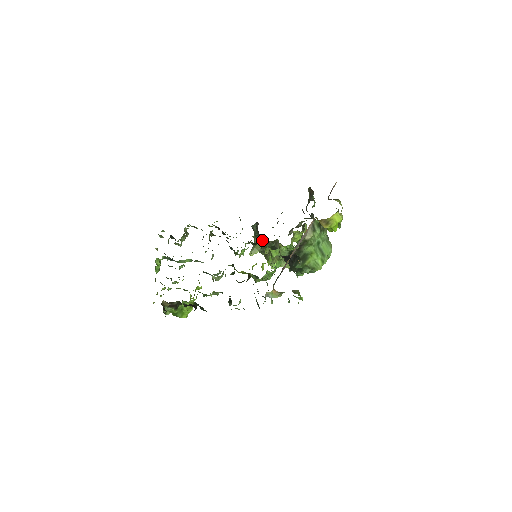
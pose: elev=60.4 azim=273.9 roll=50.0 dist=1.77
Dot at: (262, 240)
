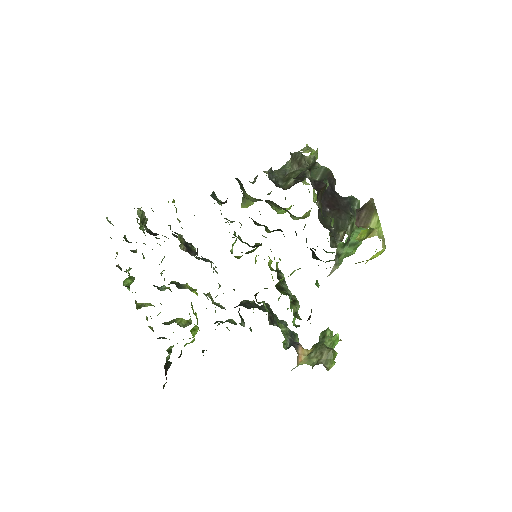
Dot at: (257, 223)
